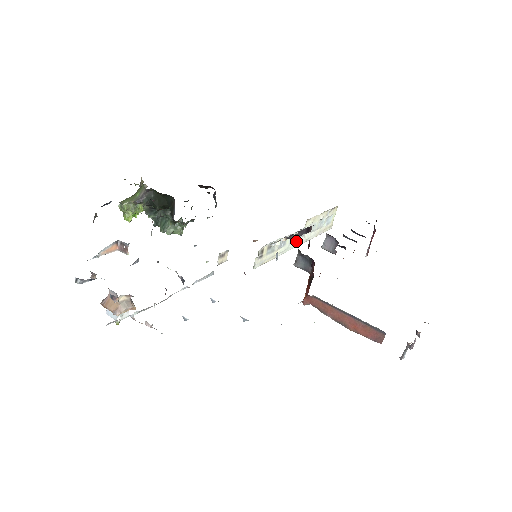
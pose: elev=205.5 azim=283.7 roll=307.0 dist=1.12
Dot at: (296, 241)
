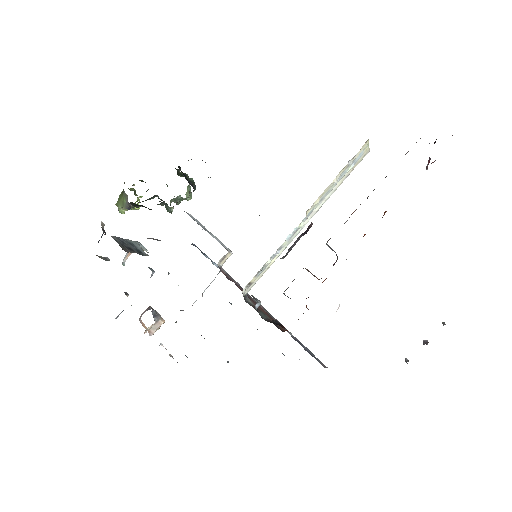
Dot at: (302, 224)
